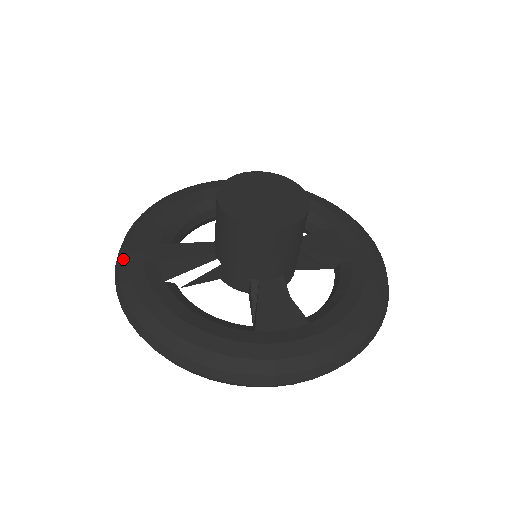
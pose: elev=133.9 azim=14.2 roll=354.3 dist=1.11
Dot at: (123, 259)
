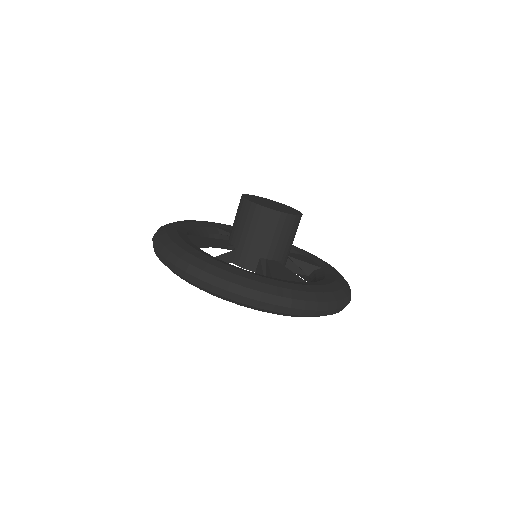
Dot at: (163, 235)
